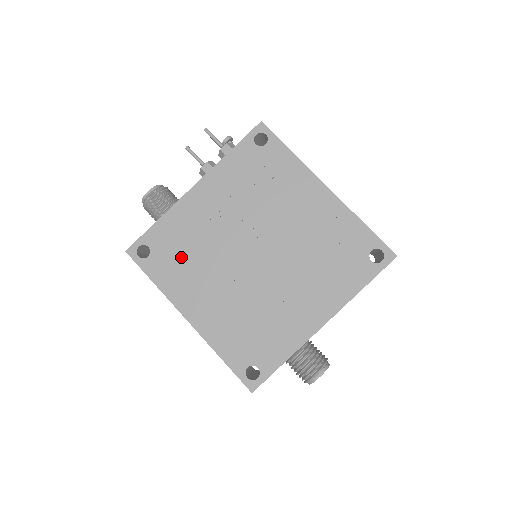
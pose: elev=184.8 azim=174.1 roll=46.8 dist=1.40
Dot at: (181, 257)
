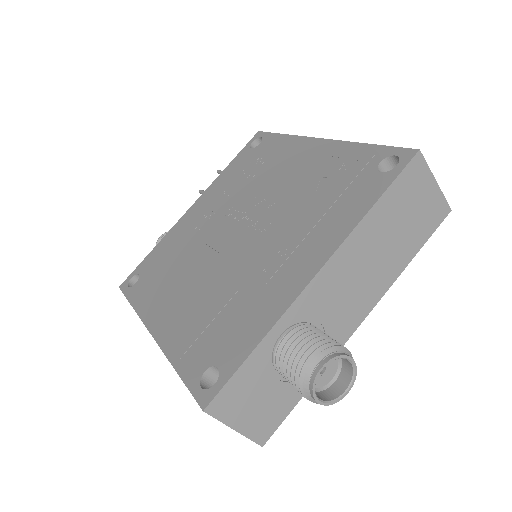
Dot at: (164, 270)
